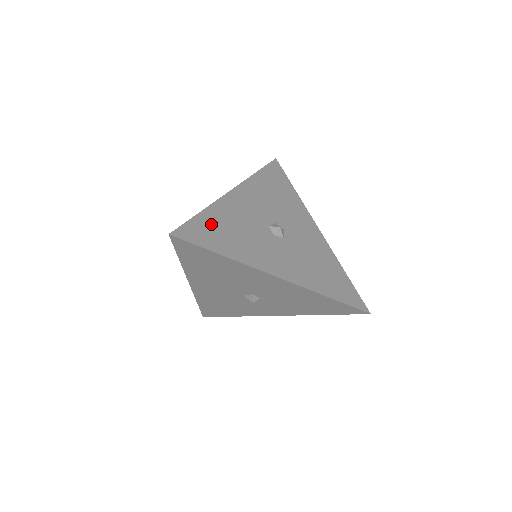
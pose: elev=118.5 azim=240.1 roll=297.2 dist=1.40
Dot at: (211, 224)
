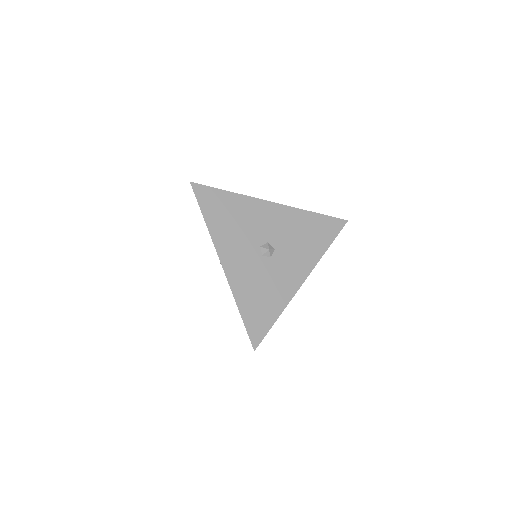
Dot at: (252, 310)
